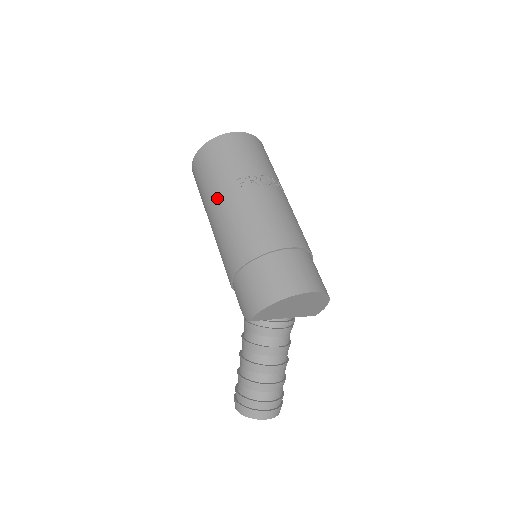
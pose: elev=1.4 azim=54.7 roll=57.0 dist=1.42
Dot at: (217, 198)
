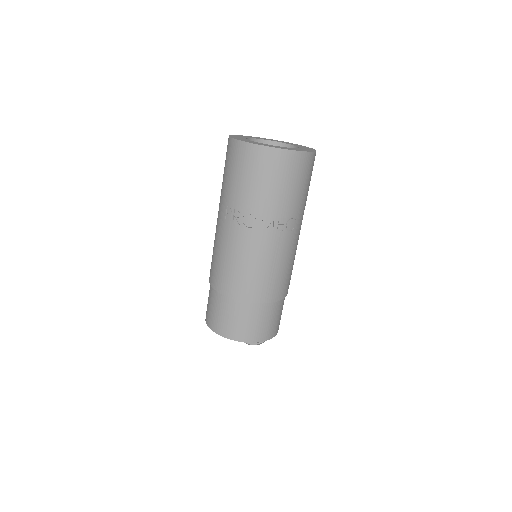
Dot at: (219, 205)
